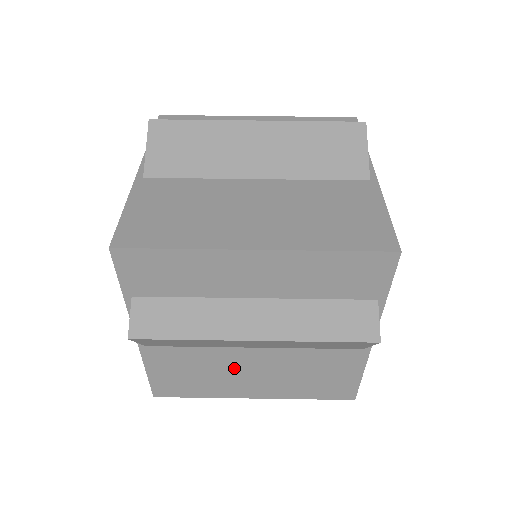
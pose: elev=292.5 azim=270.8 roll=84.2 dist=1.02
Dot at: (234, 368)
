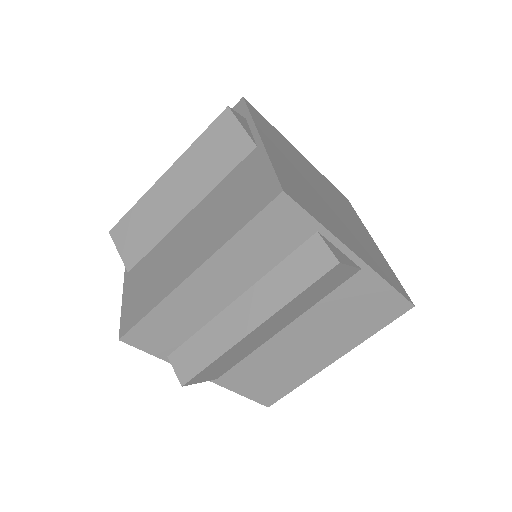
Dot at: (291, 351)
